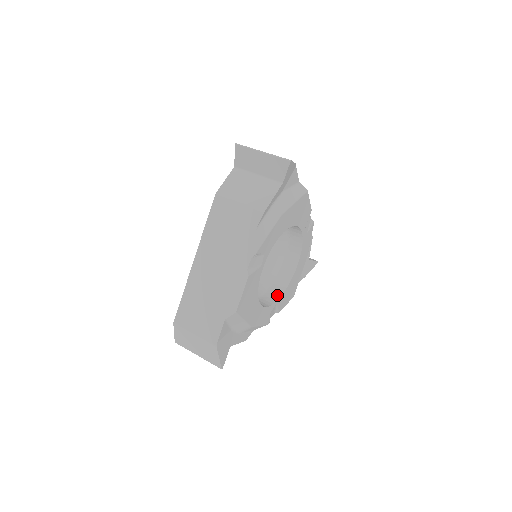
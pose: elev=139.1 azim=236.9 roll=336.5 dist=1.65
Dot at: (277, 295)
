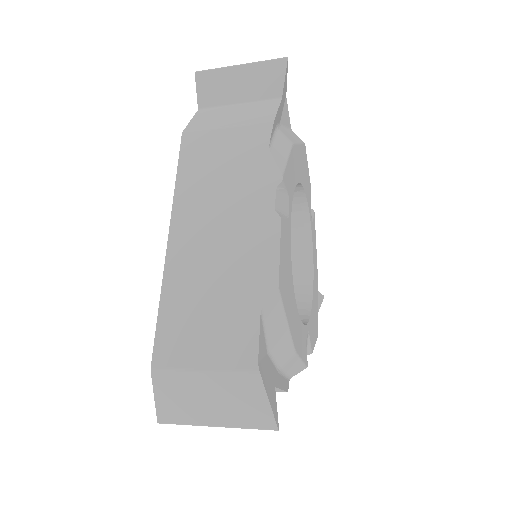
Dot at: (303, 318)
